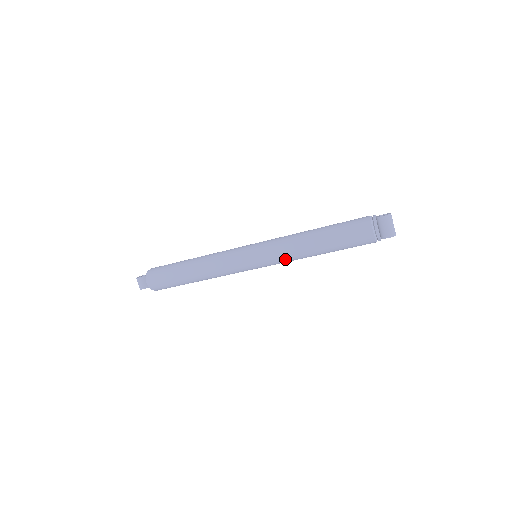
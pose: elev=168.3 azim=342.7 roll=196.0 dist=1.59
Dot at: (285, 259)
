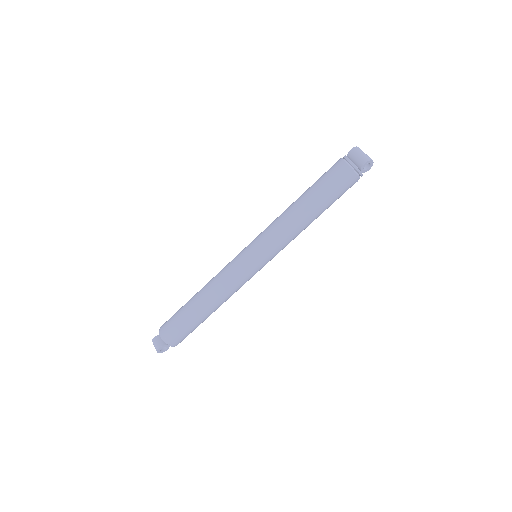
Dot at: (280, 237)
